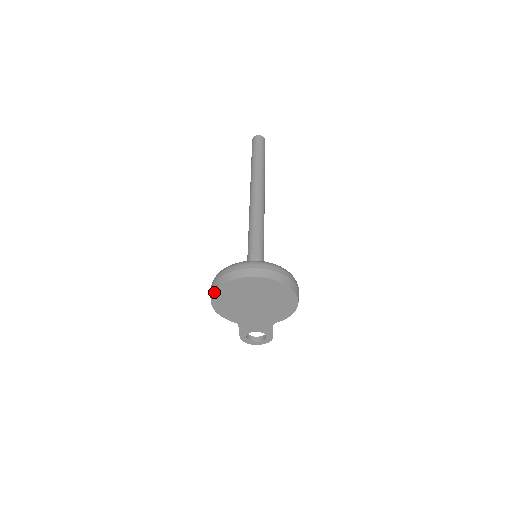
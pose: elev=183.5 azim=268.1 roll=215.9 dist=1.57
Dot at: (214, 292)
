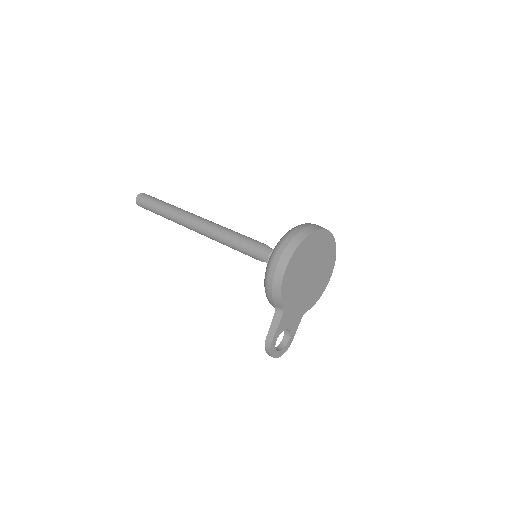
Dot at: (298, 247)
